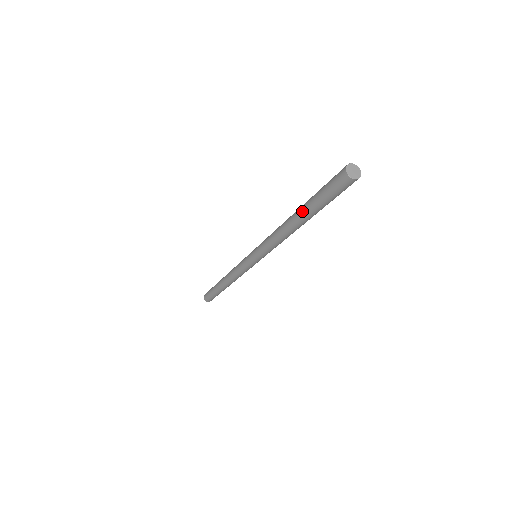
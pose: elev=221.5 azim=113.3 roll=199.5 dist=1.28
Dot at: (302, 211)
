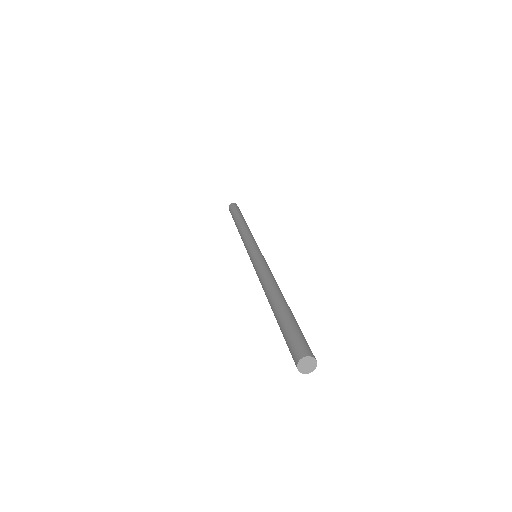
Dot at: (275, 311)
